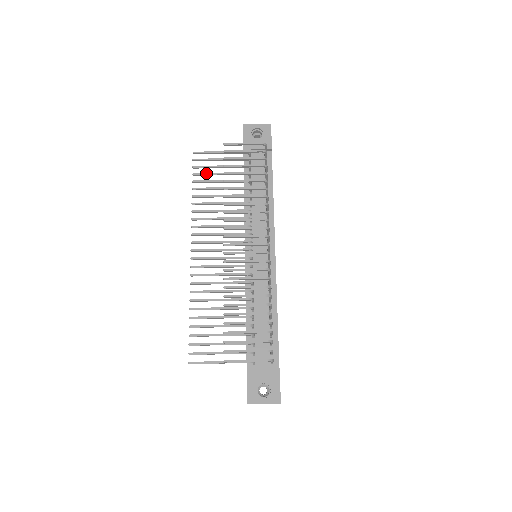
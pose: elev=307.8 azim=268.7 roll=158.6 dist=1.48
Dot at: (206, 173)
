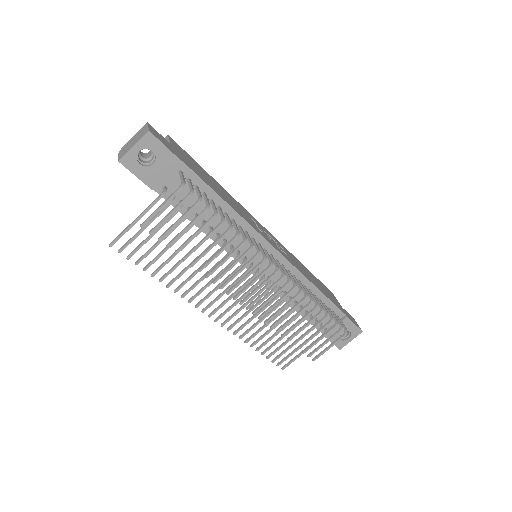
Dot at: (147, 253)
